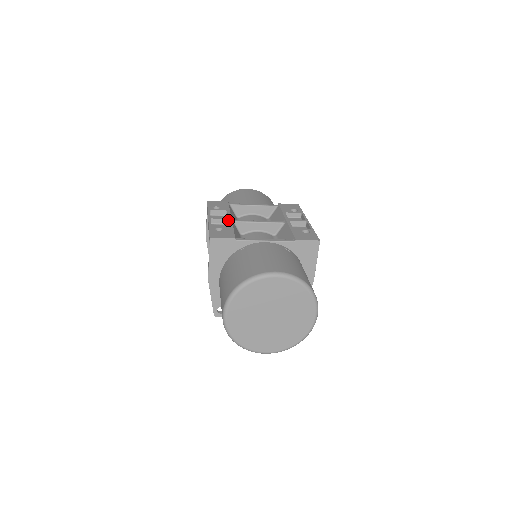
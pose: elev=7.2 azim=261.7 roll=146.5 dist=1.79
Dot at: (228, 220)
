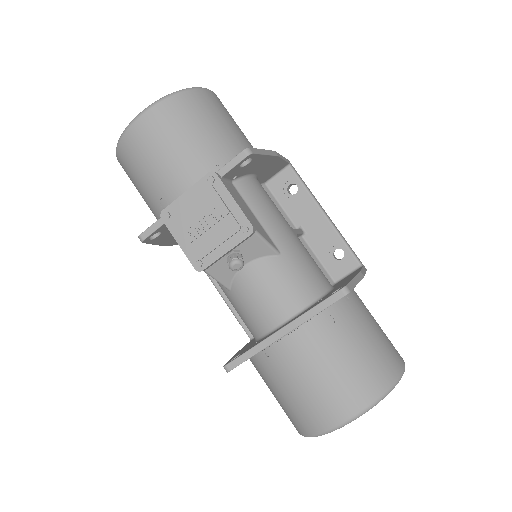
Dot at: occluded
